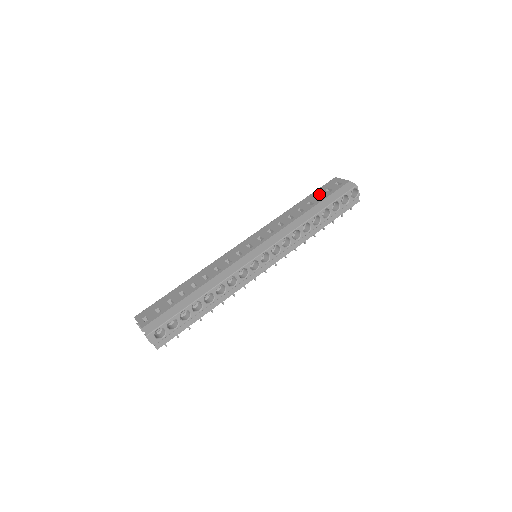
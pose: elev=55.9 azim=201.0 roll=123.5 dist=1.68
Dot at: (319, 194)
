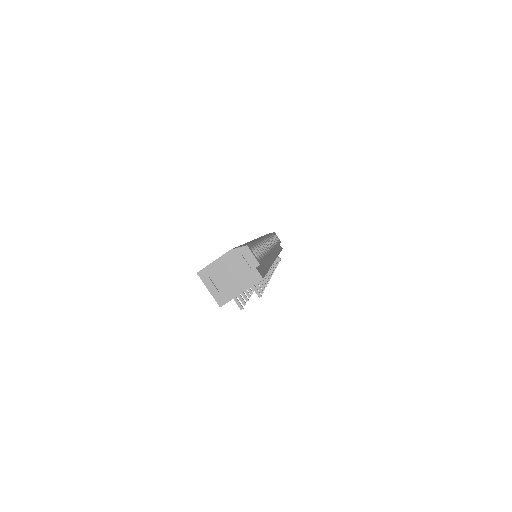
Dot at: occluded
